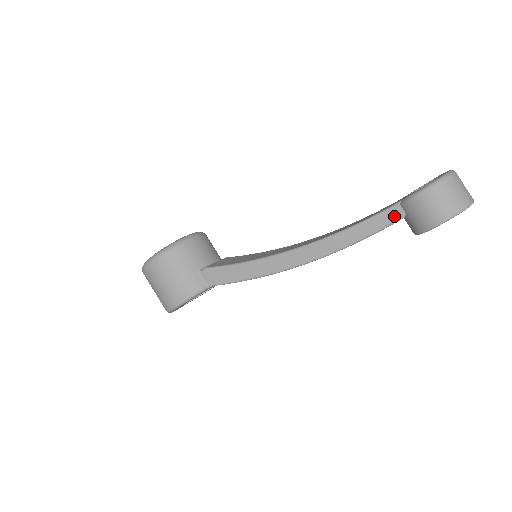
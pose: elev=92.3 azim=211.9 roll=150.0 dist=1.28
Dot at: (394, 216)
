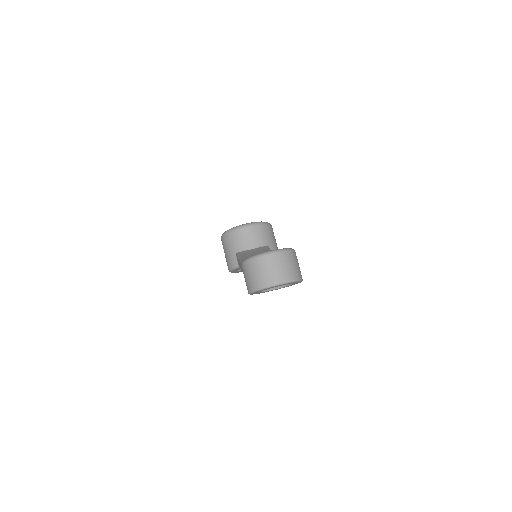
Dot at: occluded
